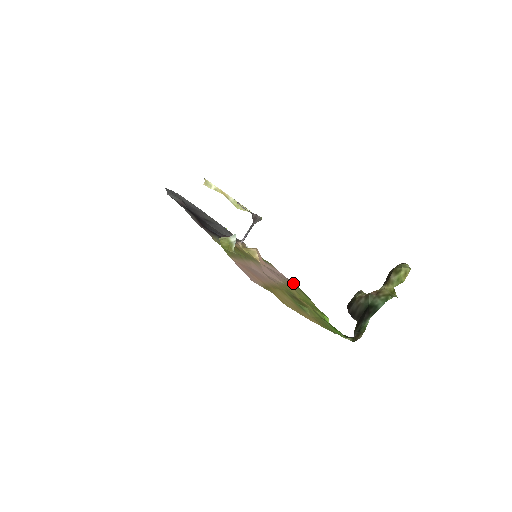
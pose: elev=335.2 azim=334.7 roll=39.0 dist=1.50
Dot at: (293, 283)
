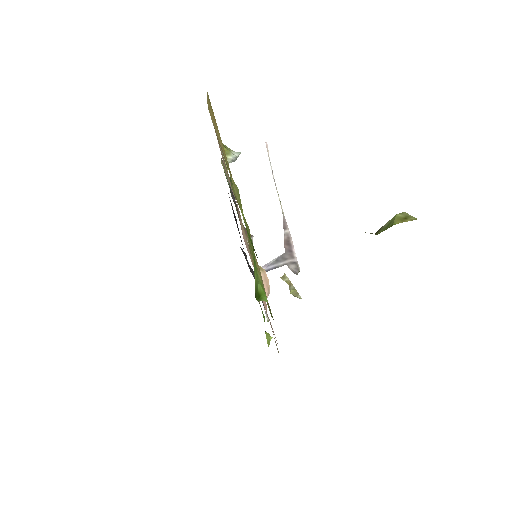
Dot at: occluded
